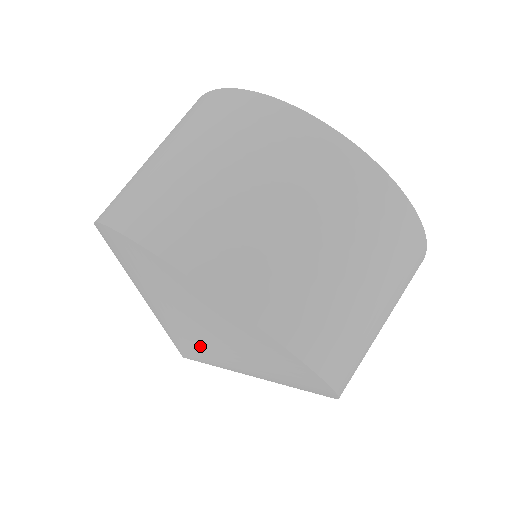
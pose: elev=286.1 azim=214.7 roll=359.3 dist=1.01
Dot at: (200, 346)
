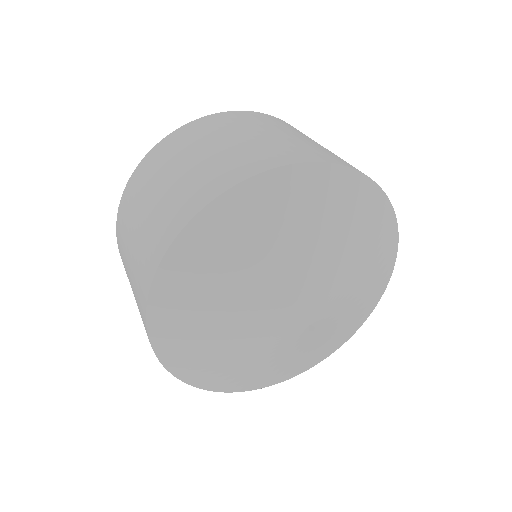
Dot at: (303, 273)
